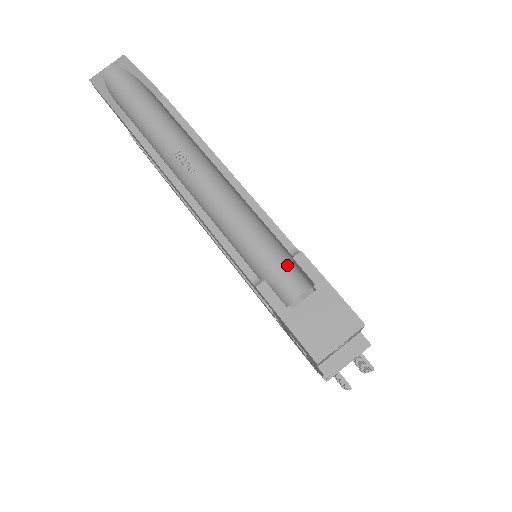
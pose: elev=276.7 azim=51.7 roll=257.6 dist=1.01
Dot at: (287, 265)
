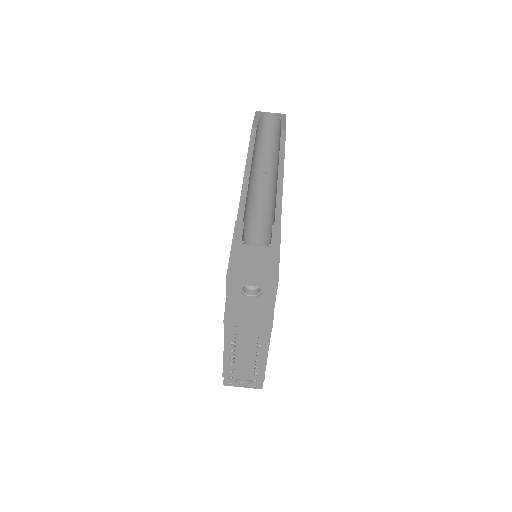
Dot at: (267, 242)
